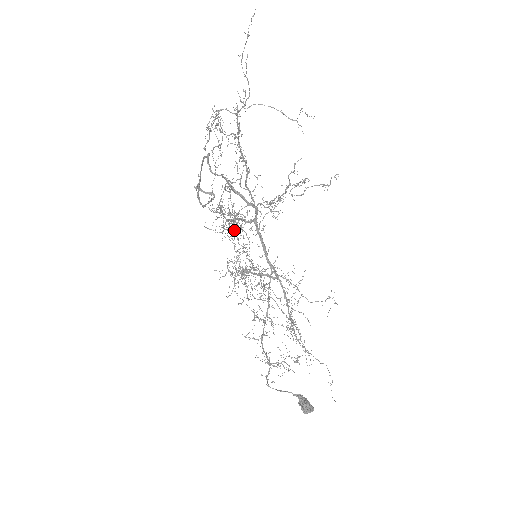
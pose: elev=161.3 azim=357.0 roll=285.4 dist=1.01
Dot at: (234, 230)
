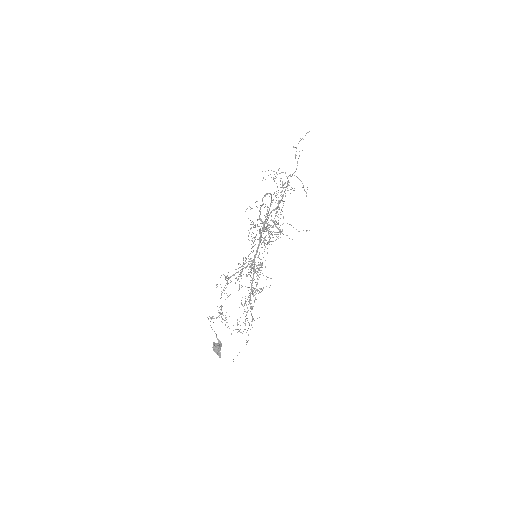
Dot at: occluded
